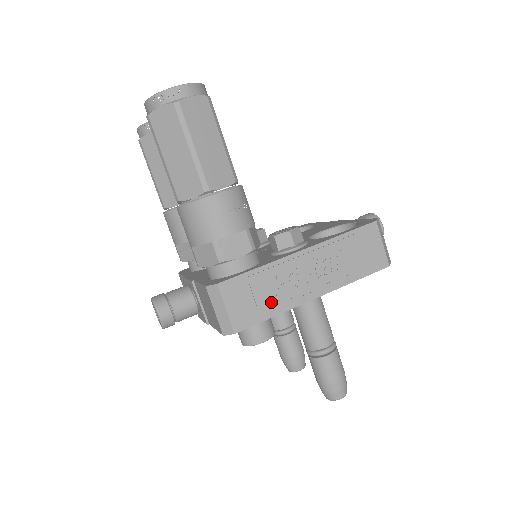
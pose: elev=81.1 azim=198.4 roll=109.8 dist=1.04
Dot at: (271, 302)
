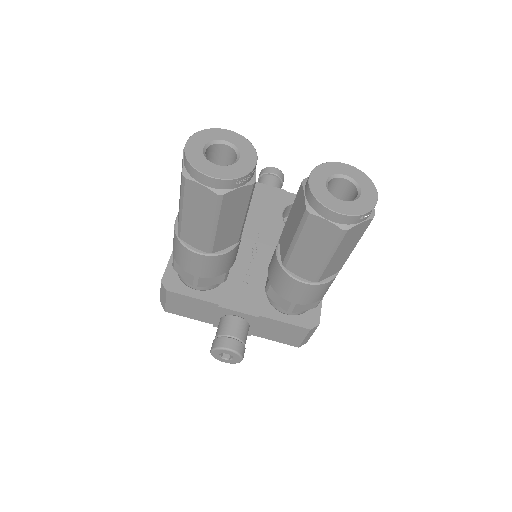
Dot at: occluded
